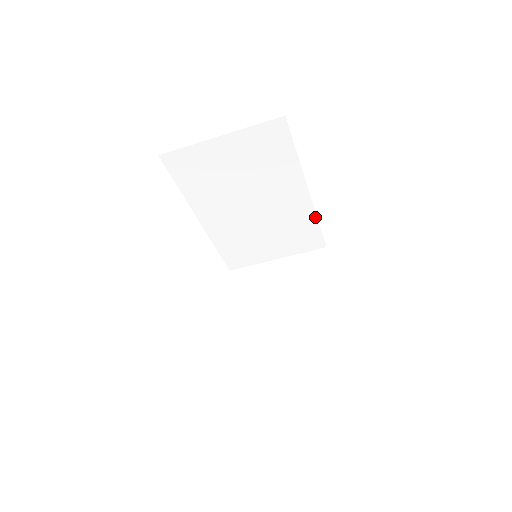
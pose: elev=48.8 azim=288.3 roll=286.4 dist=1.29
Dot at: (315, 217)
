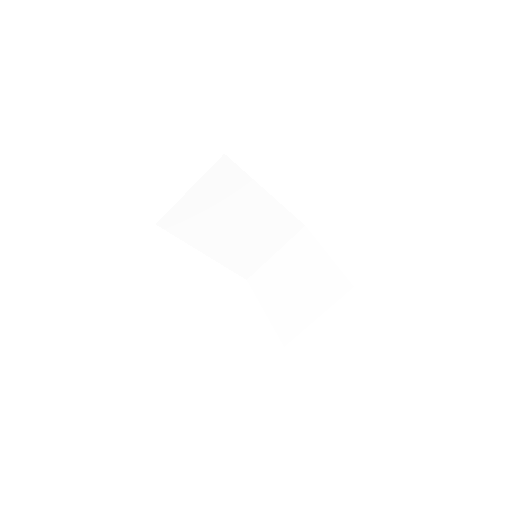
Dot at: (284, 209)
